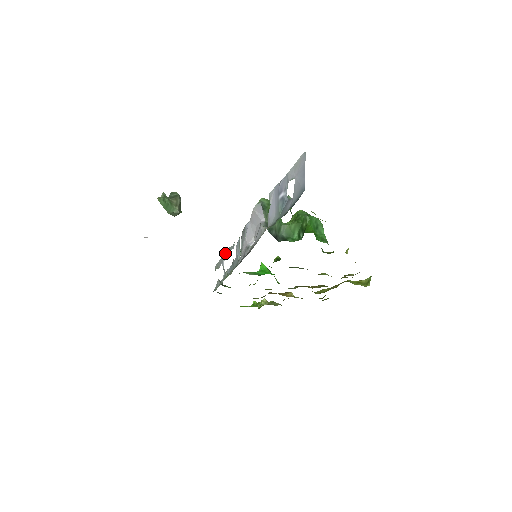
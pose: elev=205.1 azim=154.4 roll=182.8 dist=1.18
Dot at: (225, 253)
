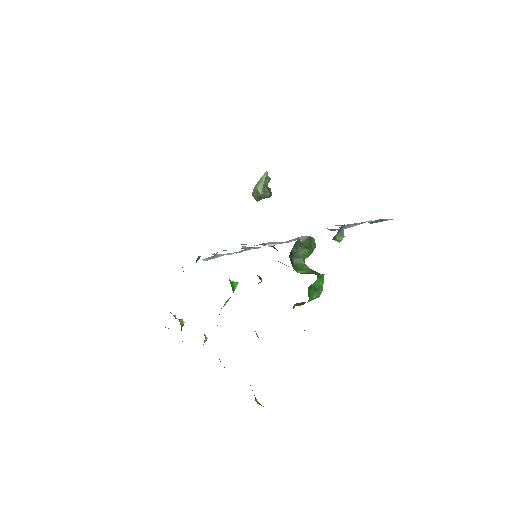
Dot at: (230, 253)
